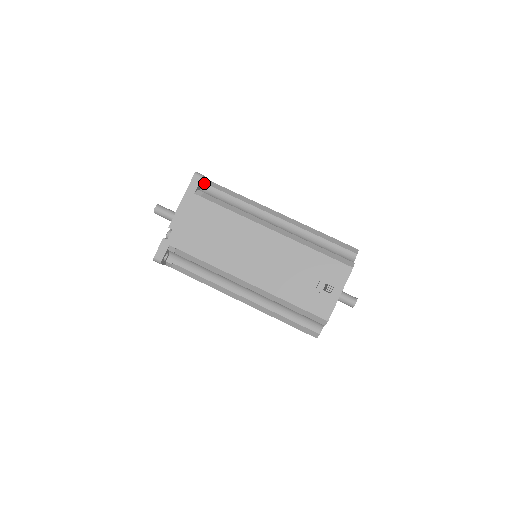
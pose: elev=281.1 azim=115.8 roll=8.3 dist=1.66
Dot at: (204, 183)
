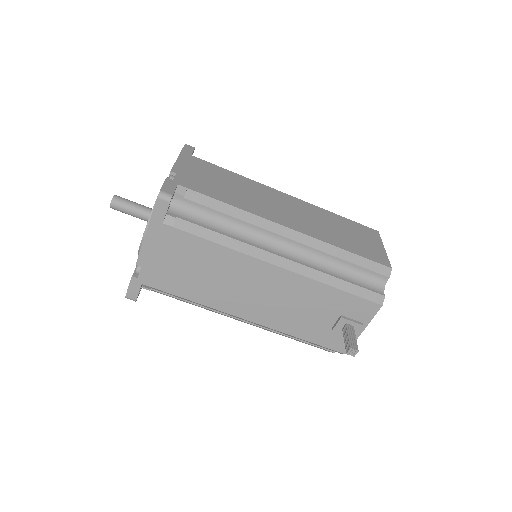
Dot at: (174, 194)
